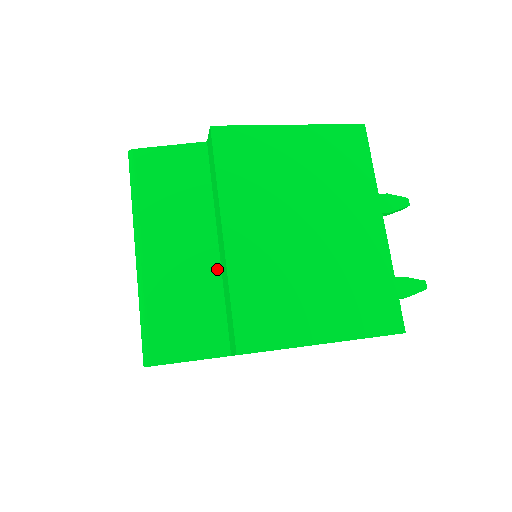
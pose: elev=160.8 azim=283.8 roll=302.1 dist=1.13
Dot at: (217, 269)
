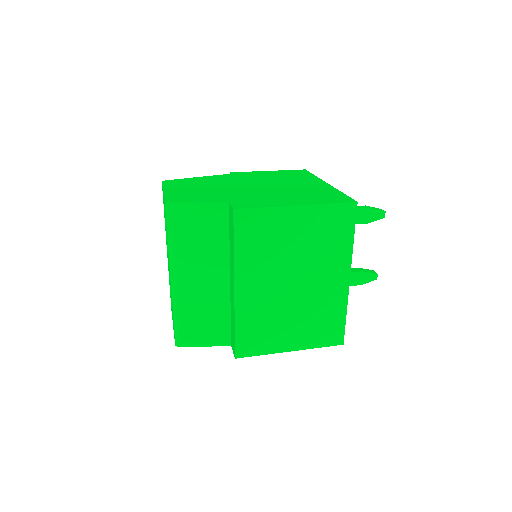
Dot at: (227, 296)
